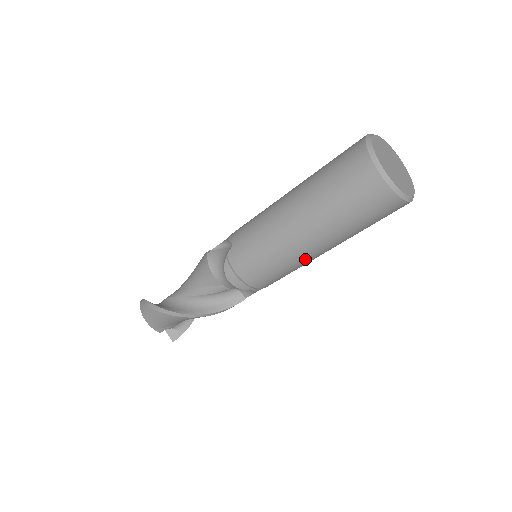
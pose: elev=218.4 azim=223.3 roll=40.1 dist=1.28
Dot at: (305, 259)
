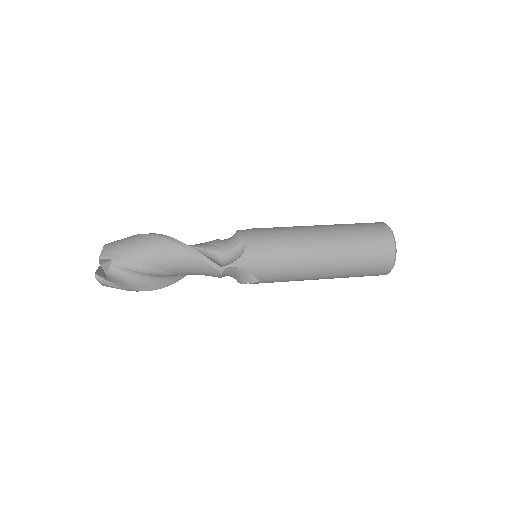
Dot at: occluded
